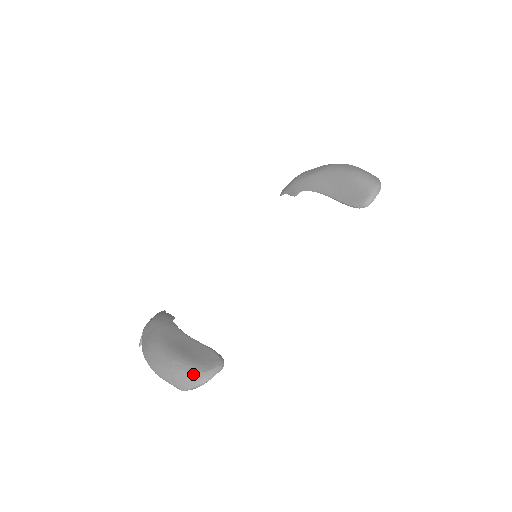
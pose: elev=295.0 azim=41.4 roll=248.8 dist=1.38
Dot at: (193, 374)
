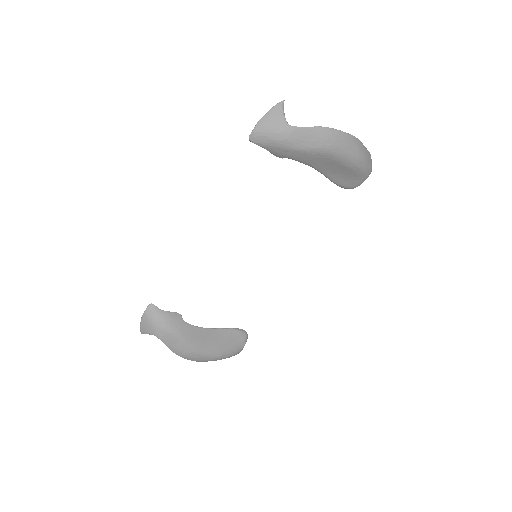
Dot at: (236, 354)
